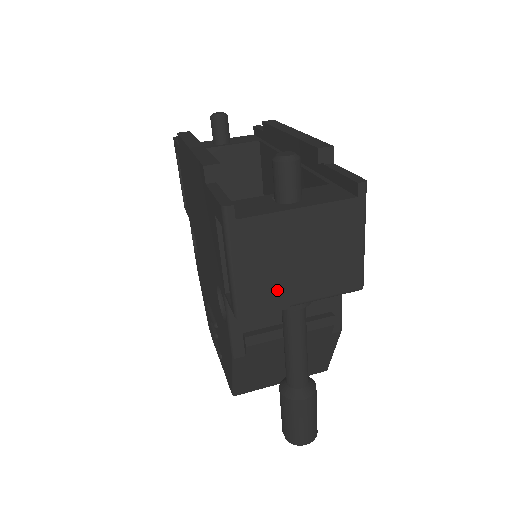
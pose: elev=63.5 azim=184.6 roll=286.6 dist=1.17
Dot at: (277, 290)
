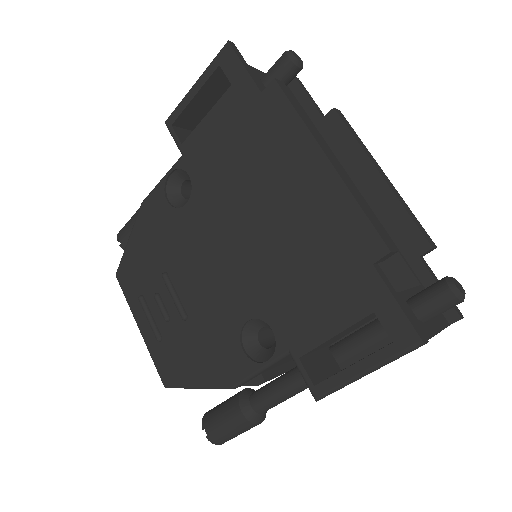
Dot at: occluded
